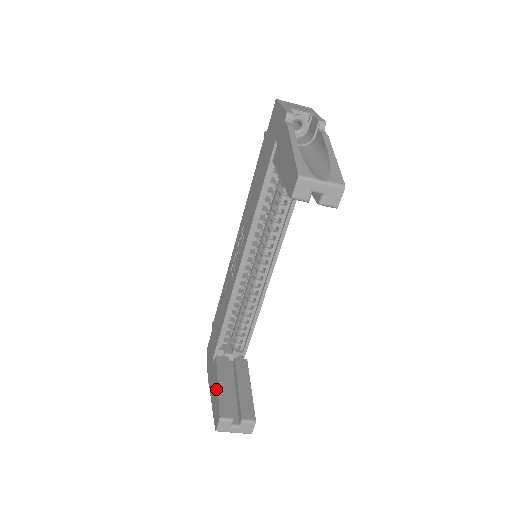
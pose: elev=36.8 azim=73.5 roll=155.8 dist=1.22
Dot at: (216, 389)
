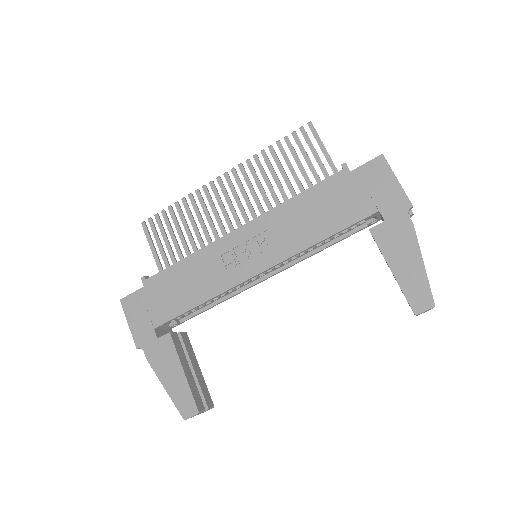
Dot at: (179, 375)
